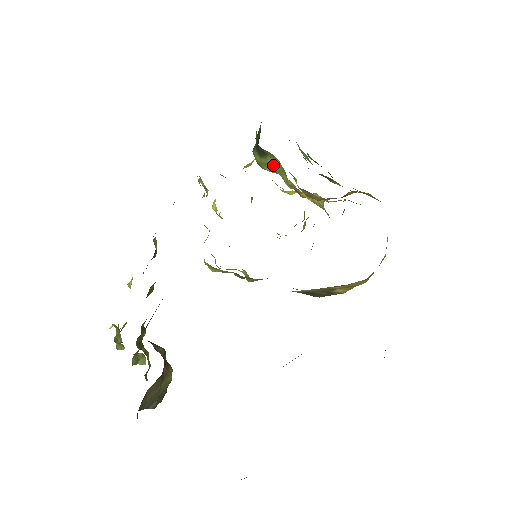
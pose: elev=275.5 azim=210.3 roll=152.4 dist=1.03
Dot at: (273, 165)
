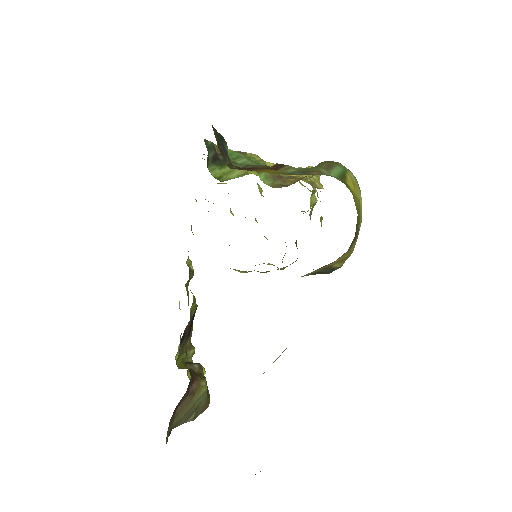
Dot at: occluded
